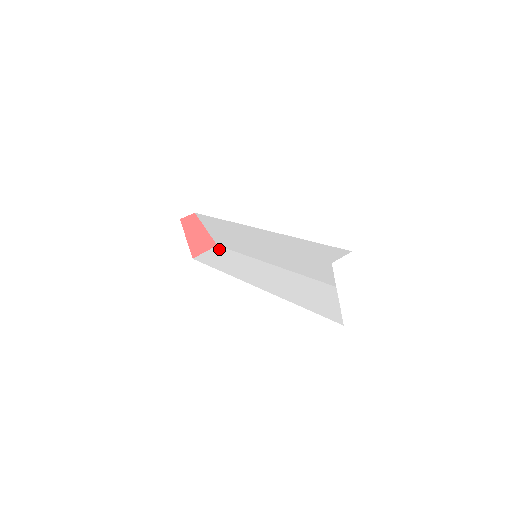
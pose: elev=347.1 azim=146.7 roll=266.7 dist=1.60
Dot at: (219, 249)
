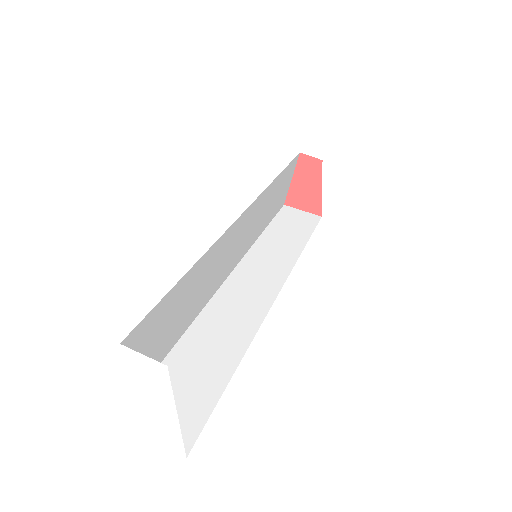
Dot at: (312, 221)
